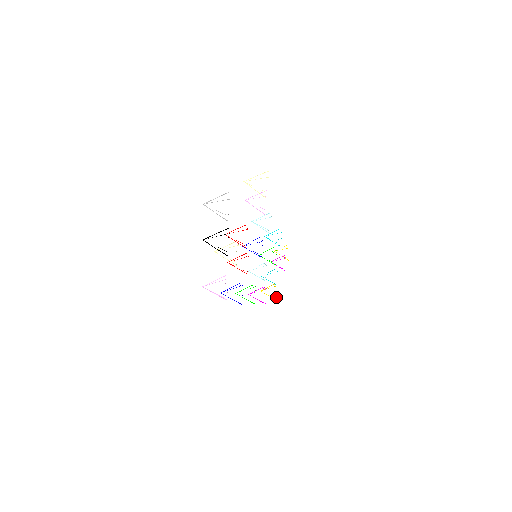
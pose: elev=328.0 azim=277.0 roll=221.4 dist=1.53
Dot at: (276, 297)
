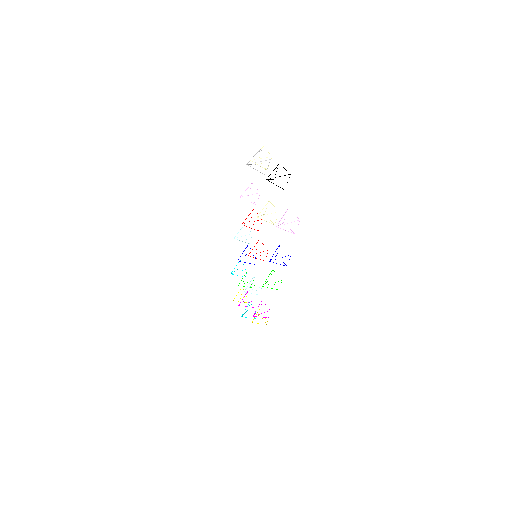
Dot at: occluded
